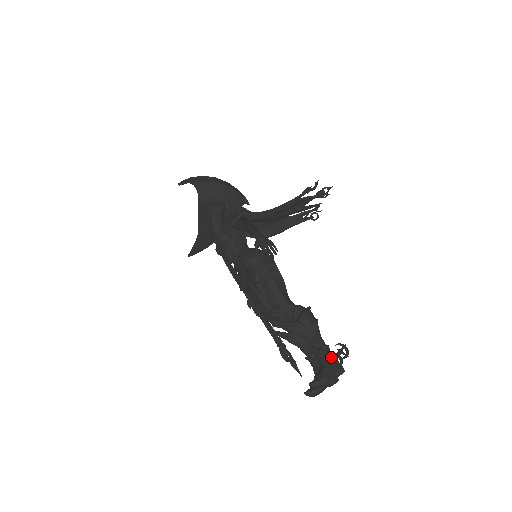
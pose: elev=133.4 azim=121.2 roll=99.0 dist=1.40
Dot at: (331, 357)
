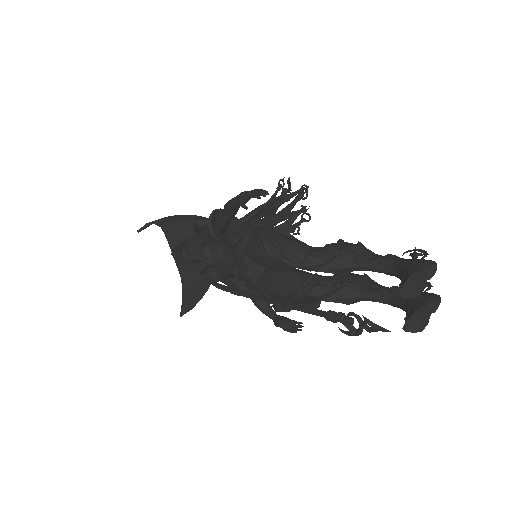
Dot at: (406, 259)
